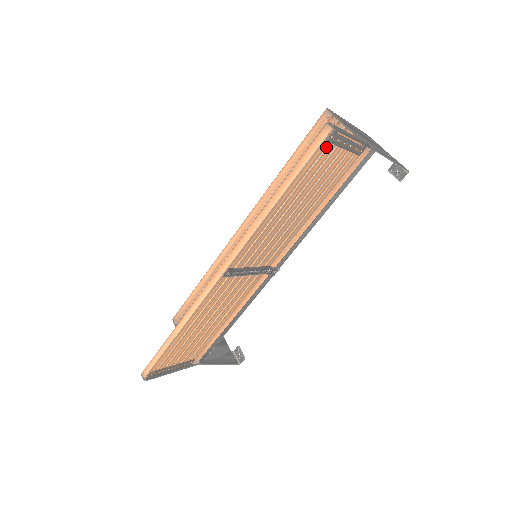
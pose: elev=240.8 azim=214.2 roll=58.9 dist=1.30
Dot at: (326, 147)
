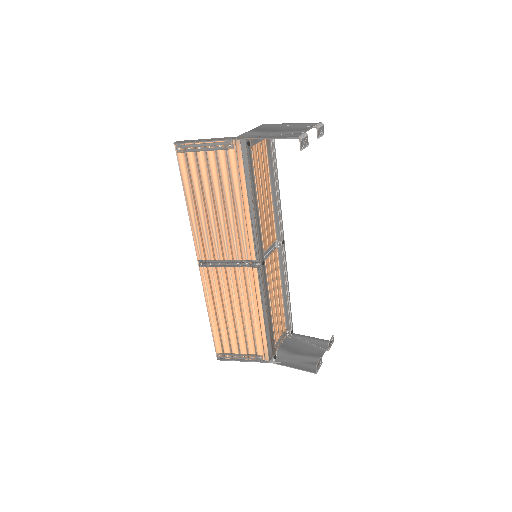
Dot at: (187, 156)
